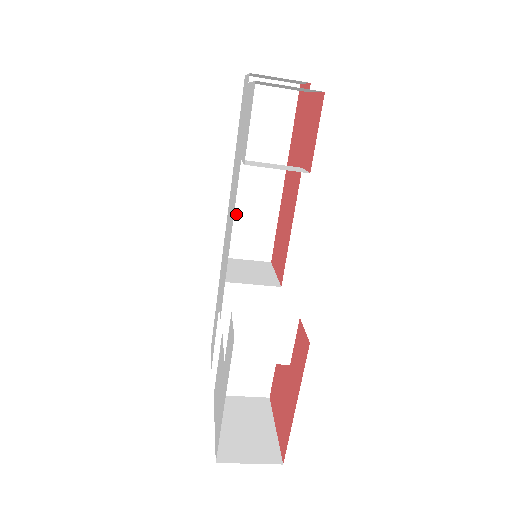
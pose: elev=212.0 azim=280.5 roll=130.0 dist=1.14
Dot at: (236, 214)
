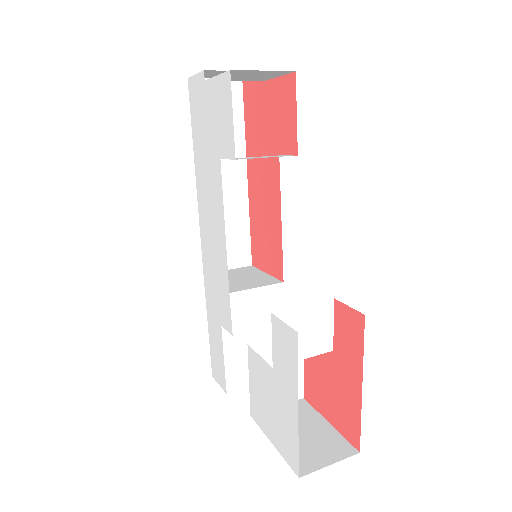
Dot at: occluded
